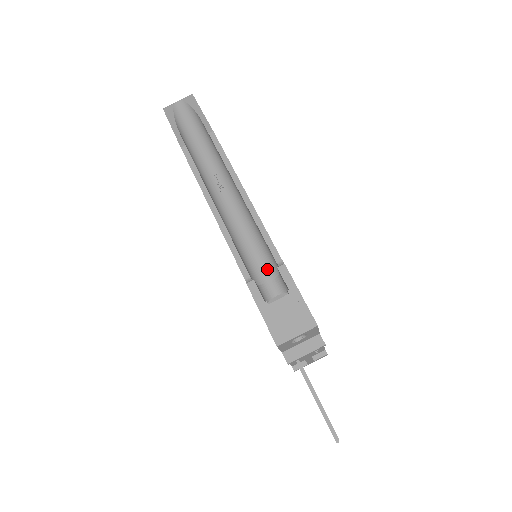
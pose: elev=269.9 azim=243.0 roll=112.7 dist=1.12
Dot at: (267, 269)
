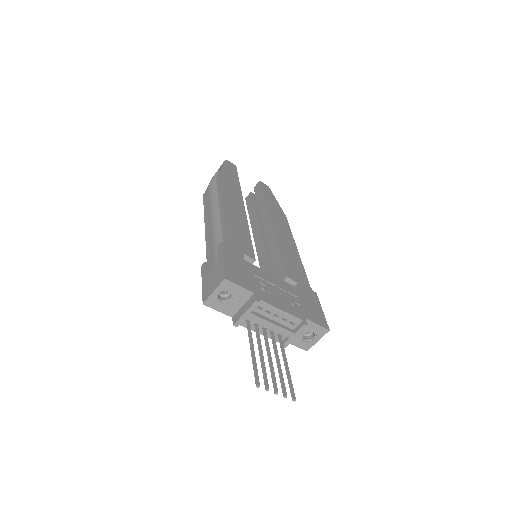
Dot at: occluded
